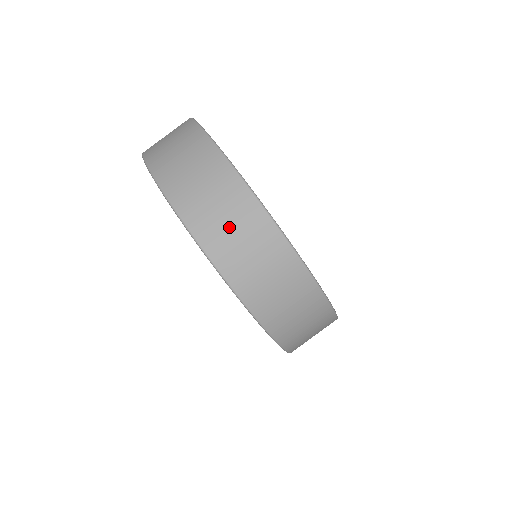
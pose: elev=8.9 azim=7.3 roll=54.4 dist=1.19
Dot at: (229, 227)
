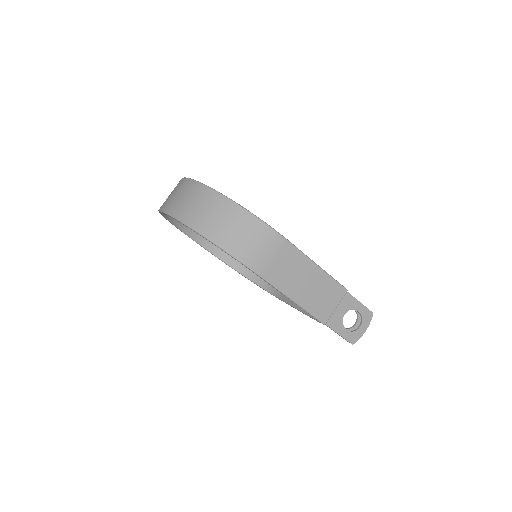
Dot at: (177, 197)
